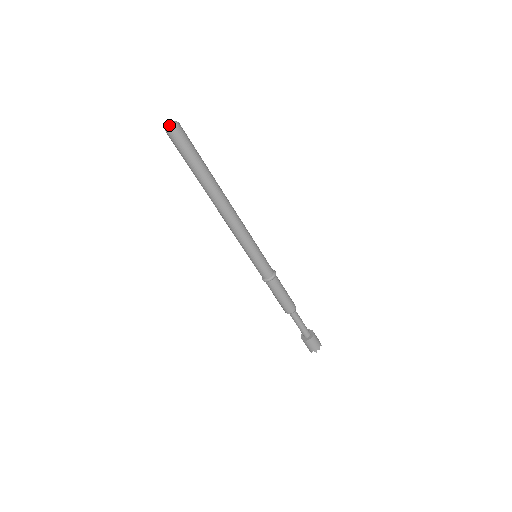
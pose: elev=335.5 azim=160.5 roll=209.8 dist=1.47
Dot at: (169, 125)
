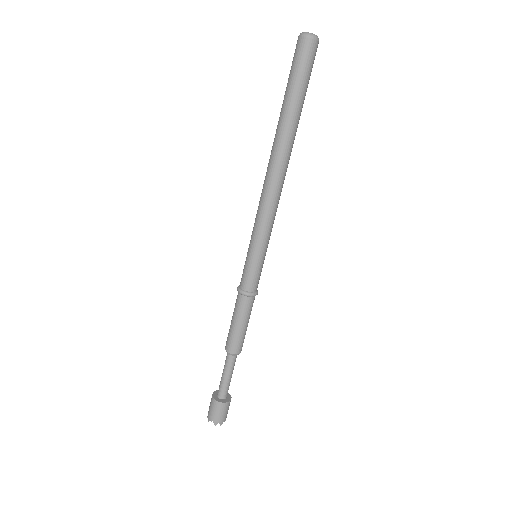
Dot at: occluded
